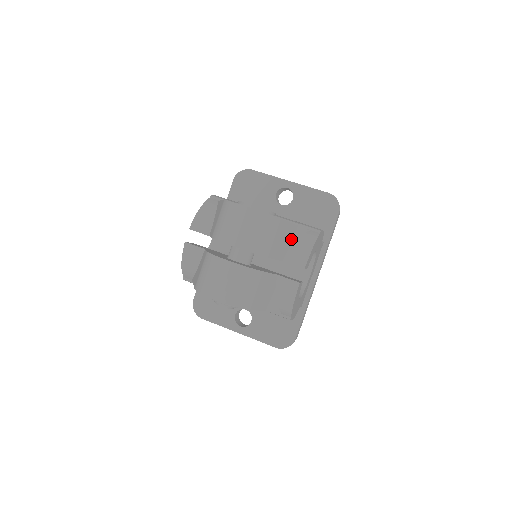
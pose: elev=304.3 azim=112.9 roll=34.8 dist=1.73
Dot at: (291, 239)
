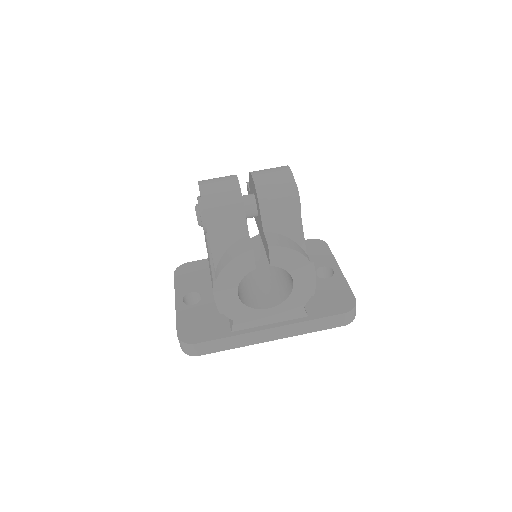
Dot at: (288, 230)
